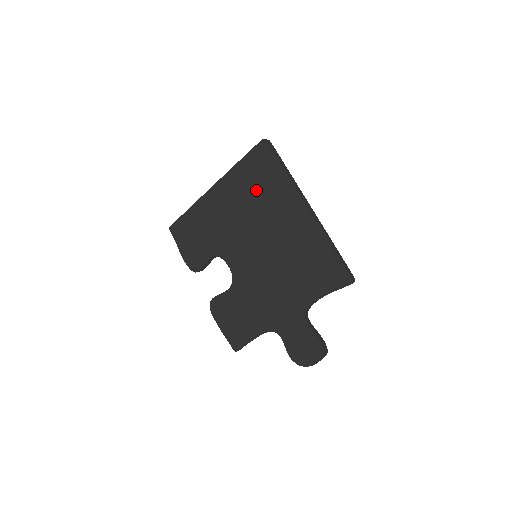
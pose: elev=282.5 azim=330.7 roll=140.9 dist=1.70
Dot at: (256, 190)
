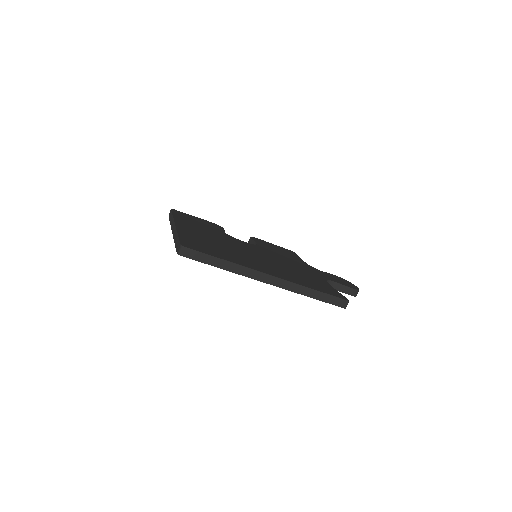
Dot at: occluded
